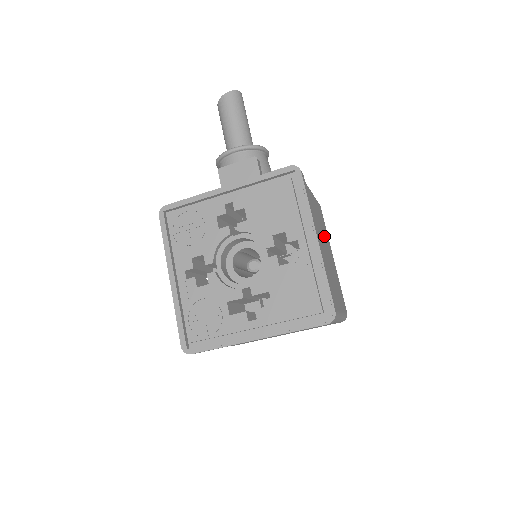
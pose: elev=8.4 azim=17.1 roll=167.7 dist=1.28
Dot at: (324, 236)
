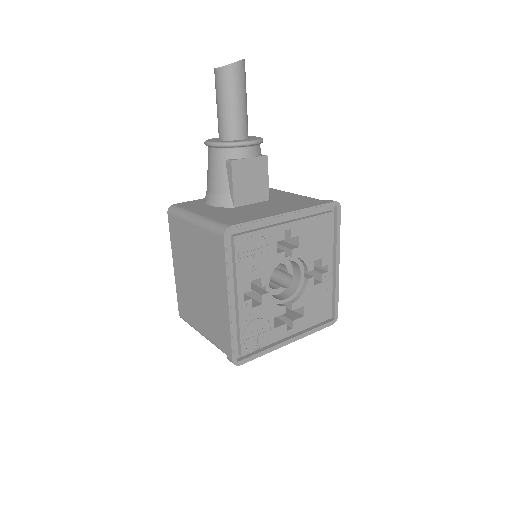
Dot at: occluded
